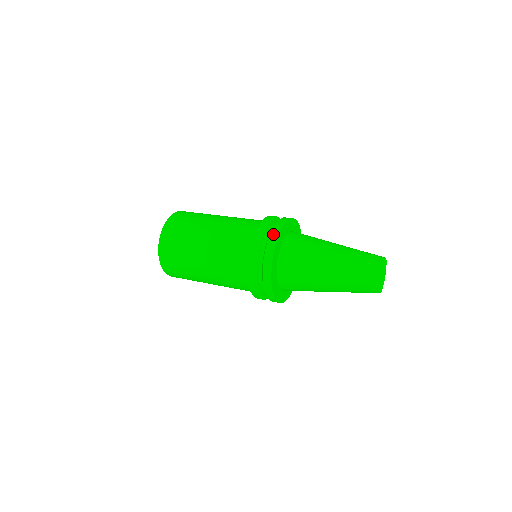
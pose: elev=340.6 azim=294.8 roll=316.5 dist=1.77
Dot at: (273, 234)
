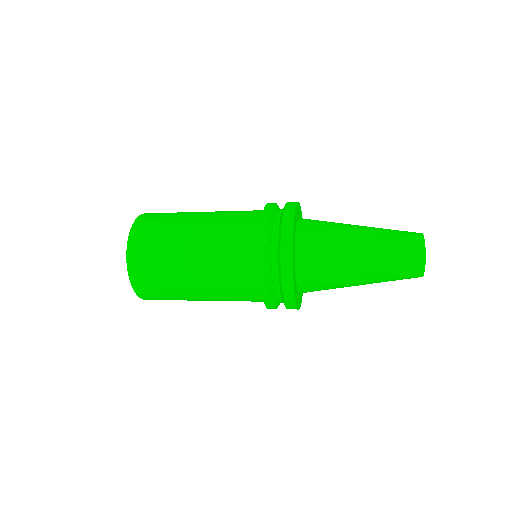
Dot at: (287, 213)
